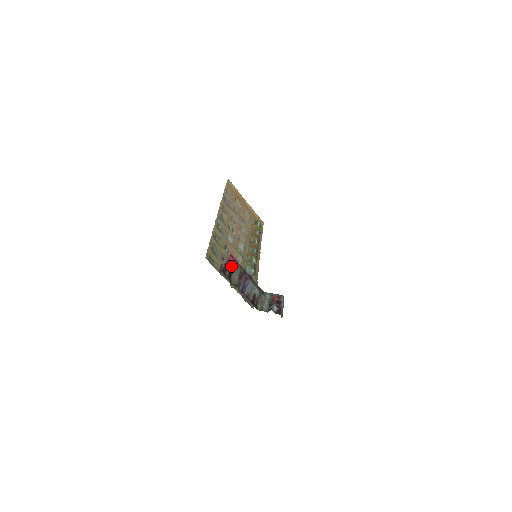
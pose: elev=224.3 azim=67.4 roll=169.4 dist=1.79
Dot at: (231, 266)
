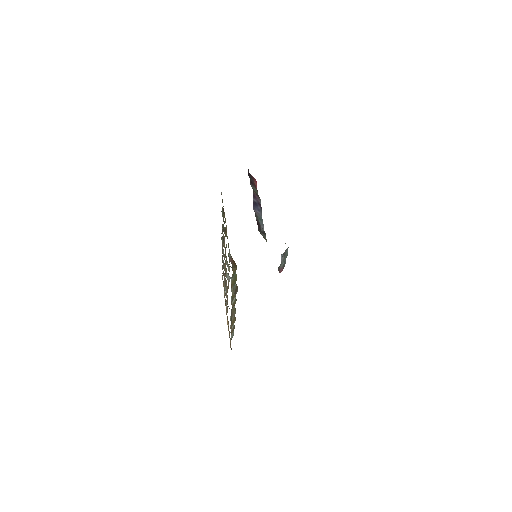
Dot at: (254, 183)
